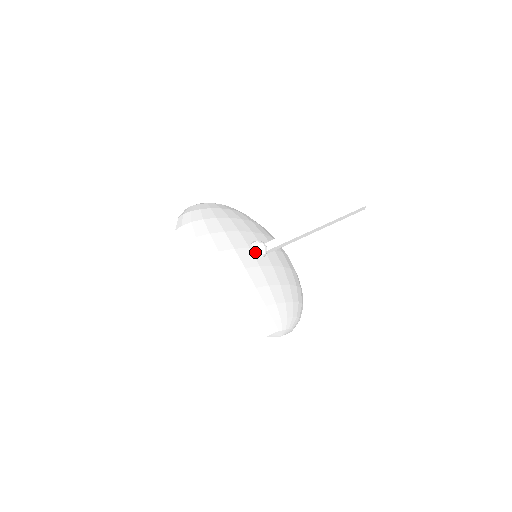
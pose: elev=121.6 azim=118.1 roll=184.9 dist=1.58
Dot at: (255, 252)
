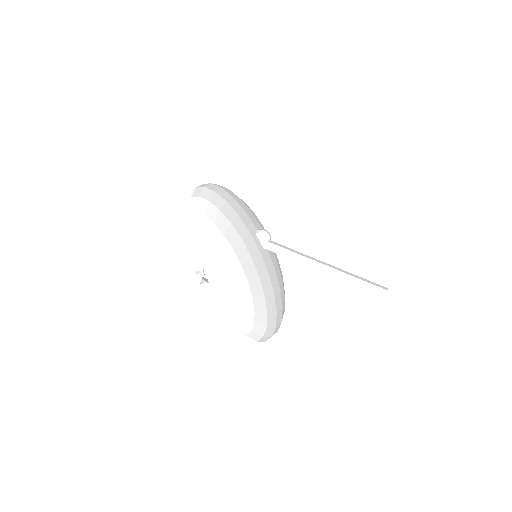
Dot at: (258, 231)
